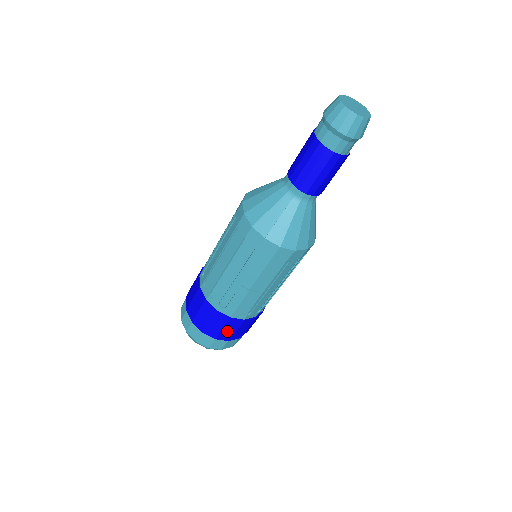
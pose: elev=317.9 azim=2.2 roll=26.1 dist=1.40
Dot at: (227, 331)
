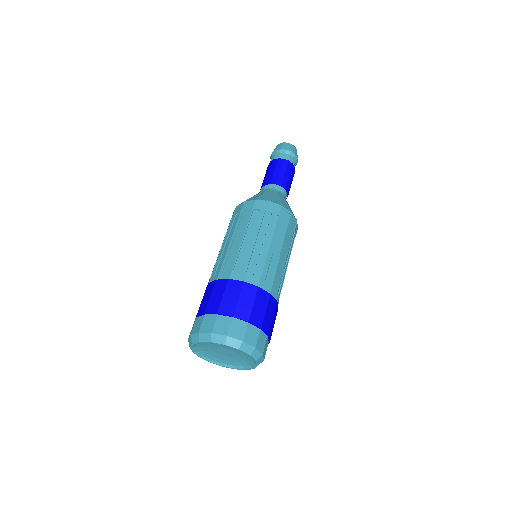
Dot at: (268, 317)
